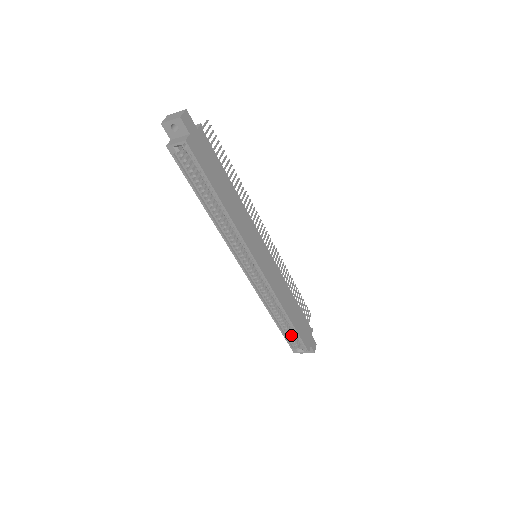
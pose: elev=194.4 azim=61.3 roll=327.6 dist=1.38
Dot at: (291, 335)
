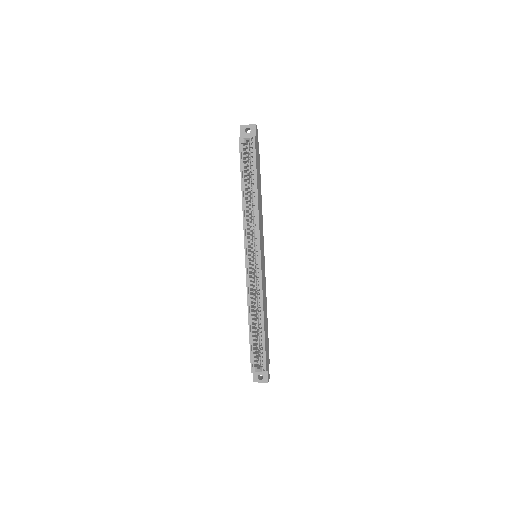
Dot at: (256, 349)
